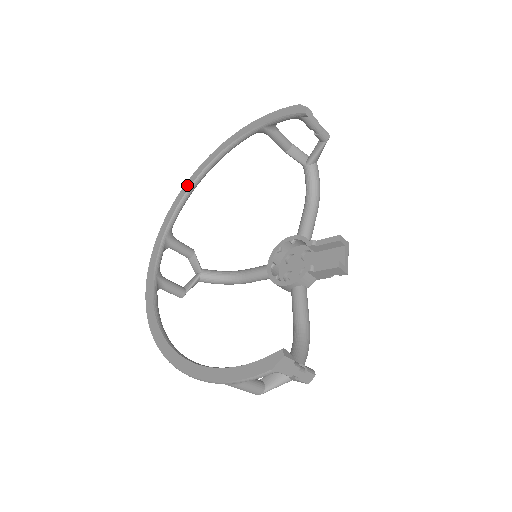
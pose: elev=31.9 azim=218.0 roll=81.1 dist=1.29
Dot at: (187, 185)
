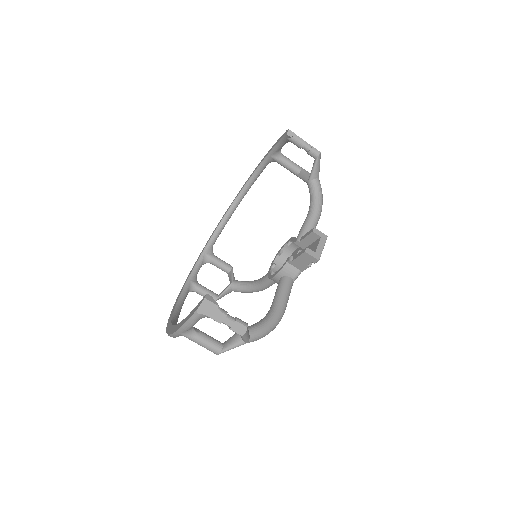
Dot at: (225, 213)
